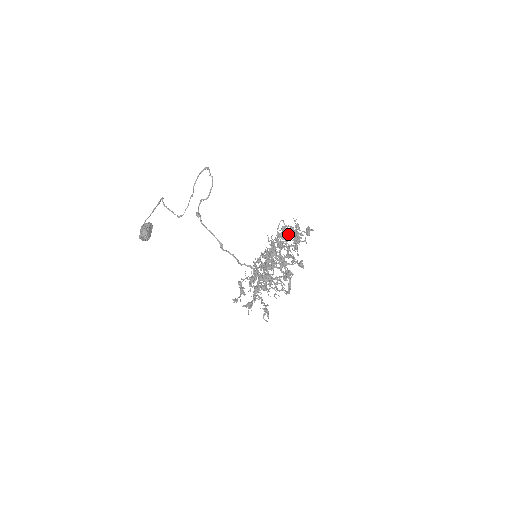
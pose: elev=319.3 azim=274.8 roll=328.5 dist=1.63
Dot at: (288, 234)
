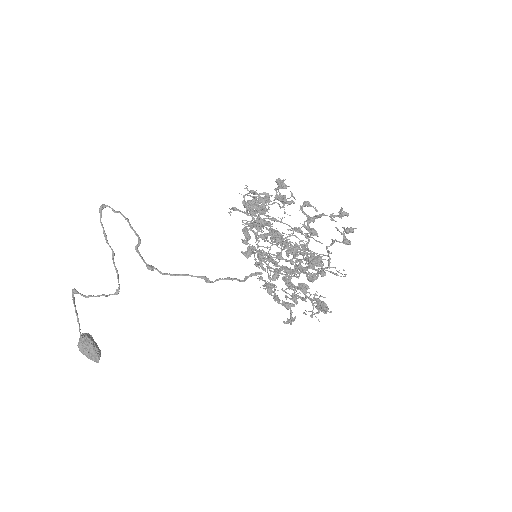
Dot at: (248, 210)
